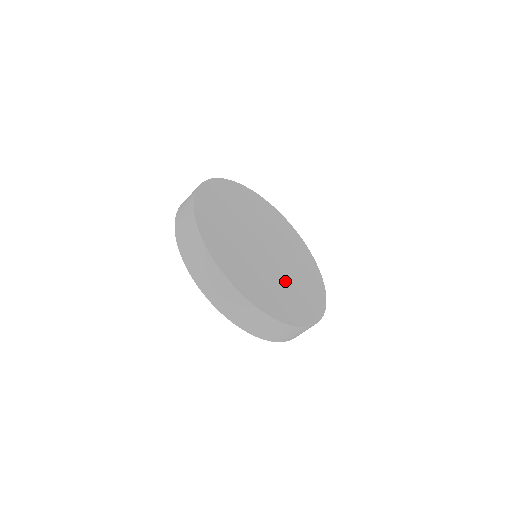
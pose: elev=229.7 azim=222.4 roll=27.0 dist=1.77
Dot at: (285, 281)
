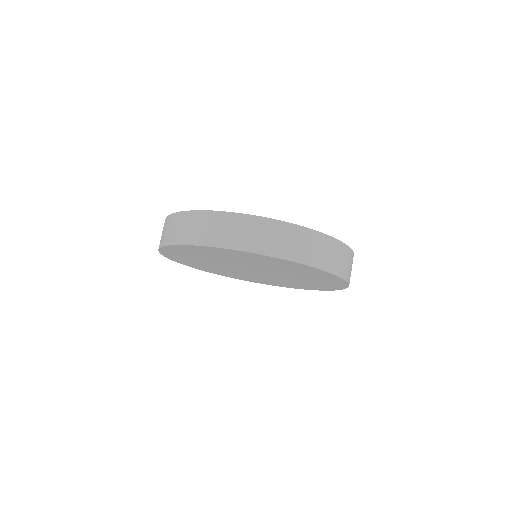
Dot at: occluded
